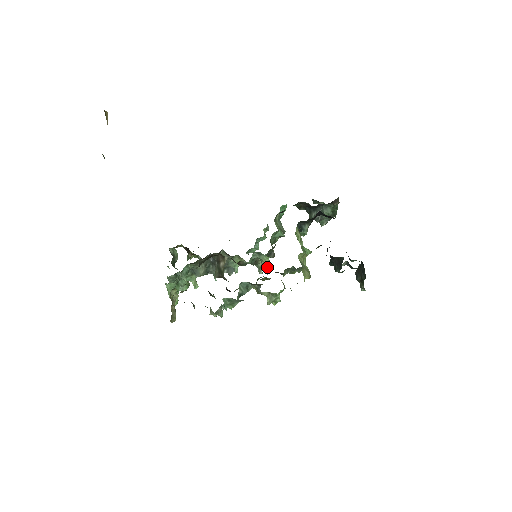
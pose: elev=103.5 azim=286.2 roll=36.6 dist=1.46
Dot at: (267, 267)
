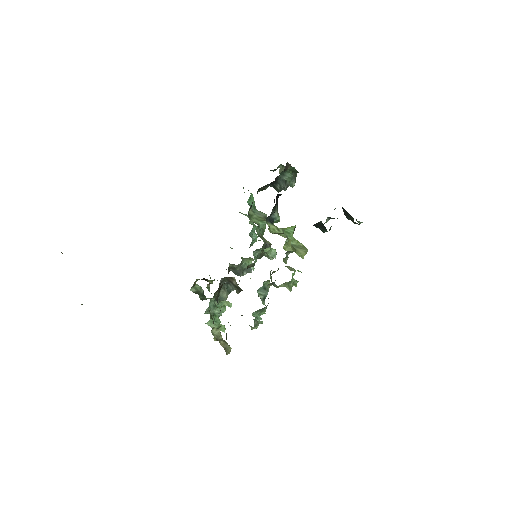
Dot at: (272, 253)
